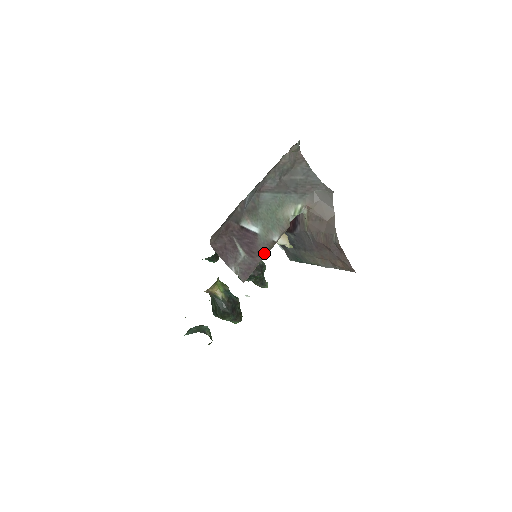
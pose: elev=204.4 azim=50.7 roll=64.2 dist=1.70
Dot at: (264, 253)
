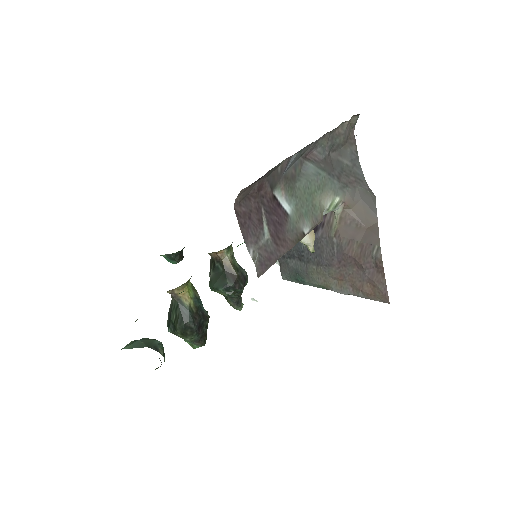
Dot at: (290, 244)
